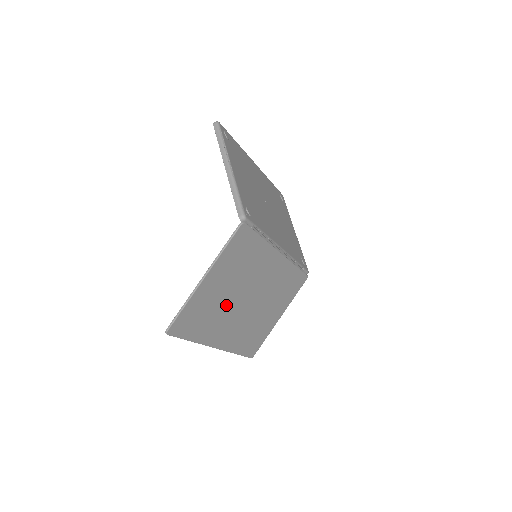
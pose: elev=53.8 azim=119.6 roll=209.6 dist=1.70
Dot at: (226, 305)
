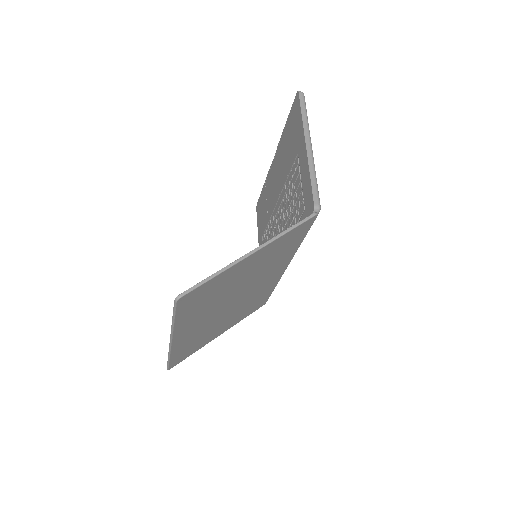
Dot at: (225, 296)
